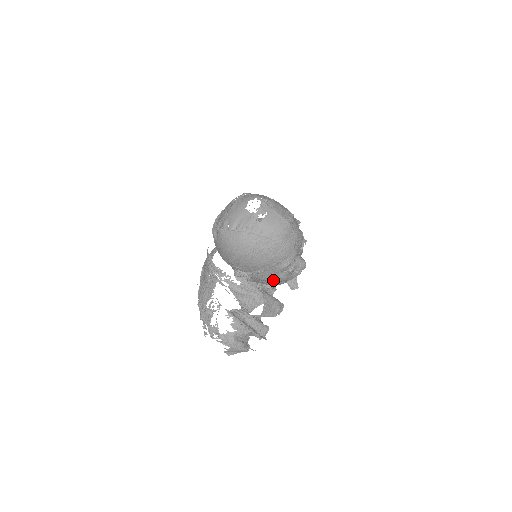
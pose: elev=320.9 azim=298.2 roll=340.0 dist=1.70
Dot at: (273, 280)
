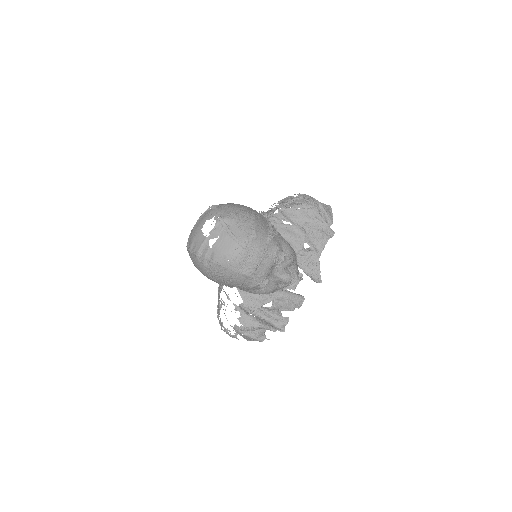
Dot at: (253, 293)
